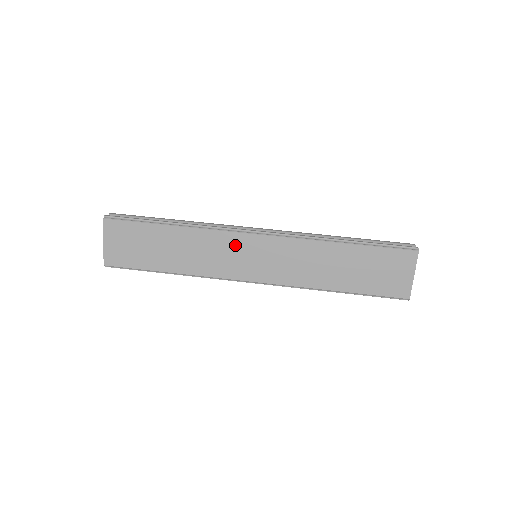
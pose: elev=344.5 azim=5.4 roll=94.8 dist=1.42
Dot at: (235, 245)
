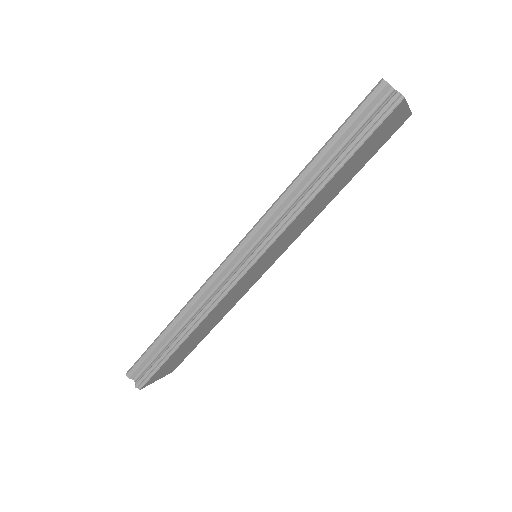
Dot at: (241, 284)
